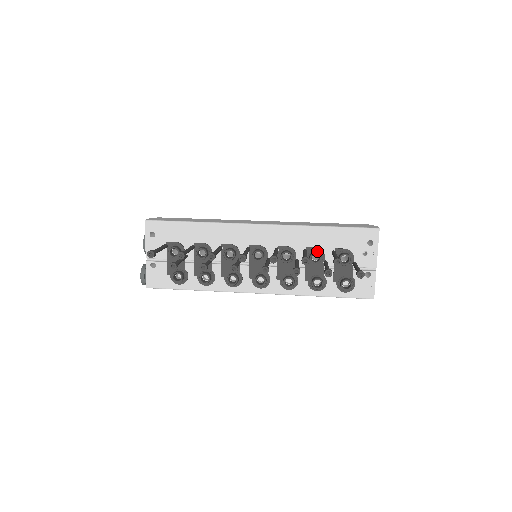
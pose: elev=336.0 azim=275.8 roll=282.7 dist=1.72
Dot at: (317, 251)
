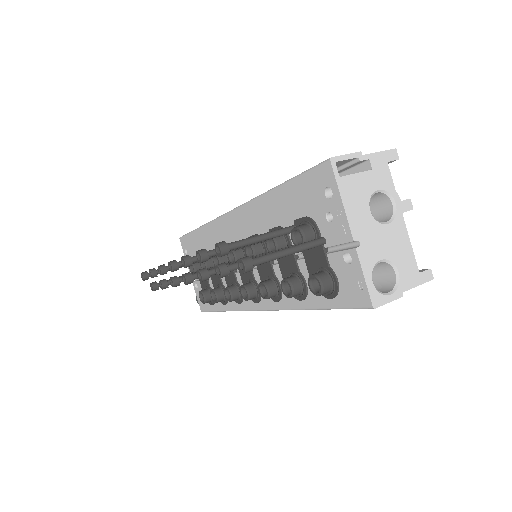
Dot at: occluded
